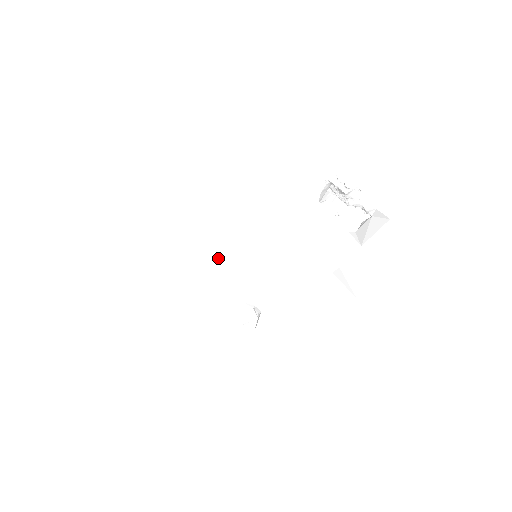
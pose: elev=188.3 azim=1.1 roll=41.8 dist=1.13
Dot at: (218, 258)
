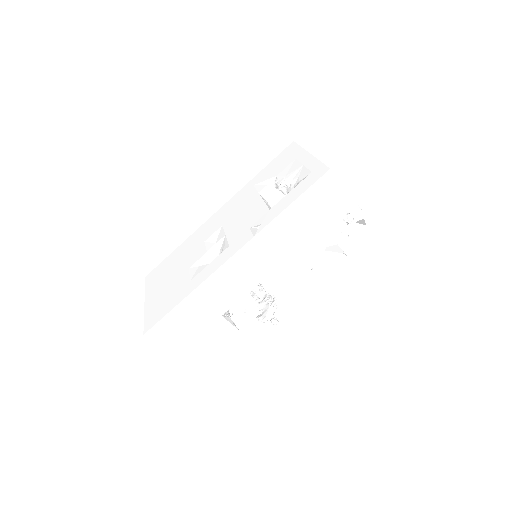
Dot at: (207, 237)
